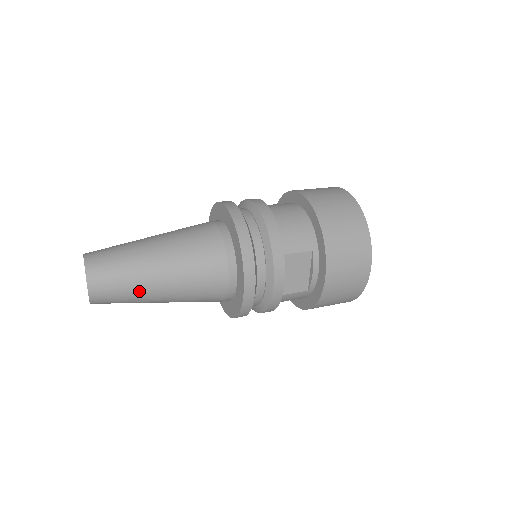
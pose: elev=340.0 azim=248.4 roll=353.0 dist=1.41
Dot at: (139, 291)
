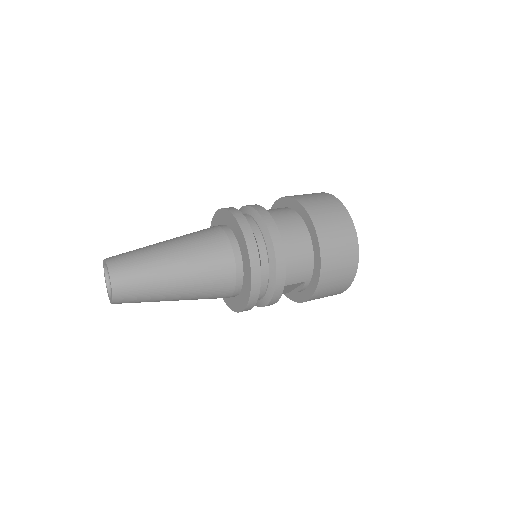
Dot at: (155, 301)
